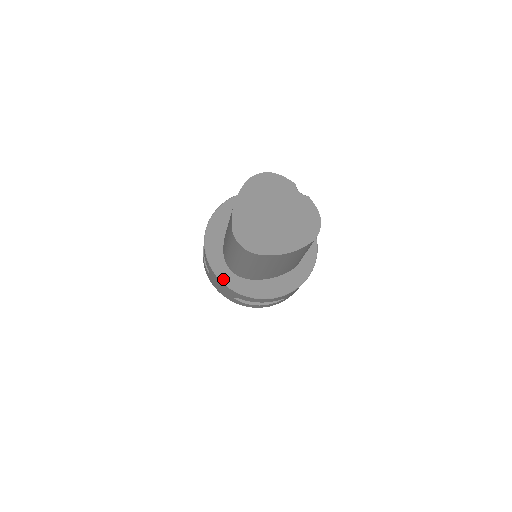
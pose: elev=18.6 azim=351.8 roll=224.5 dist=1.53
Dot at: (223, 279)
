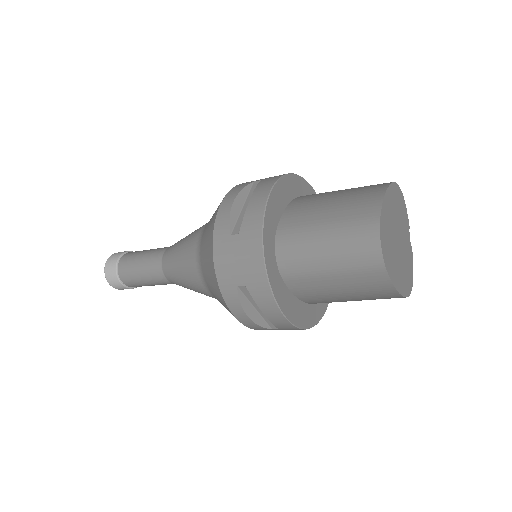
Dot at: (267, 257)
